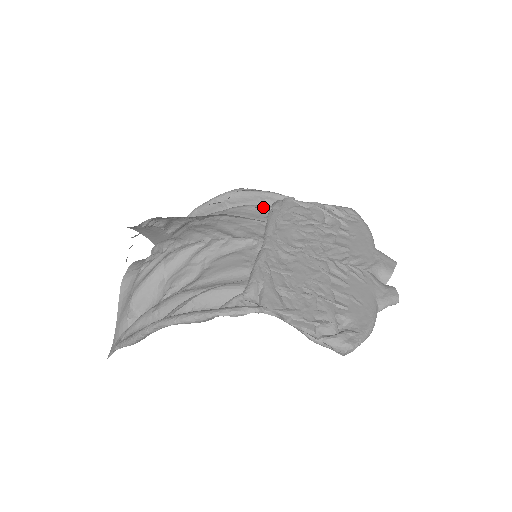
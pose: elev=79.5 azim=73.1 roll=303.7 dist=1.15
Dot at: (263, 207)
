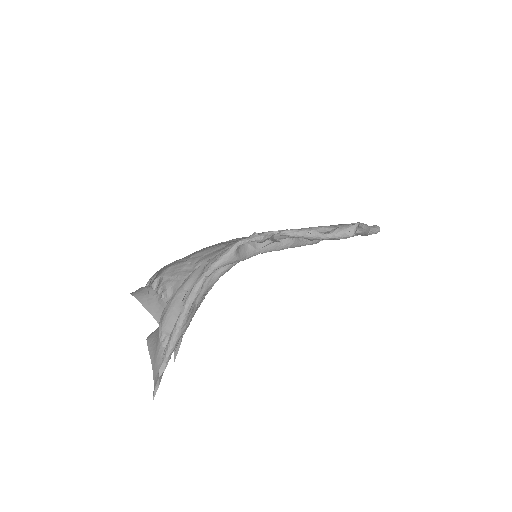
Dot at: occluded
